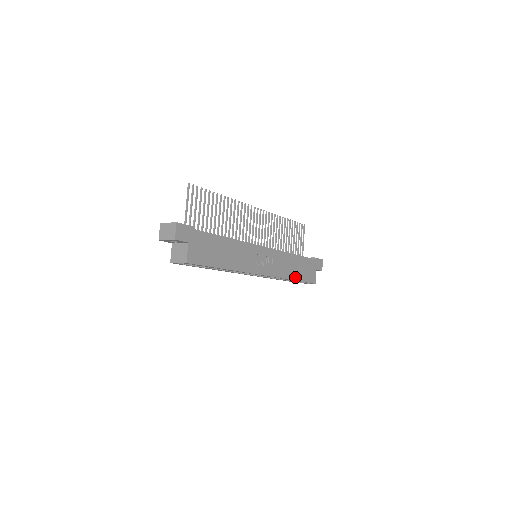
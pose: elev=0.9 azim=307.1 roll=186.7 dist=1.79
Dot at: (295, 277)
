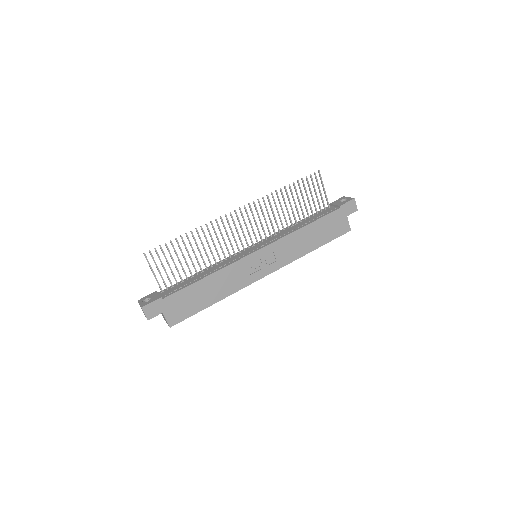
Dot at: (315, 246)
